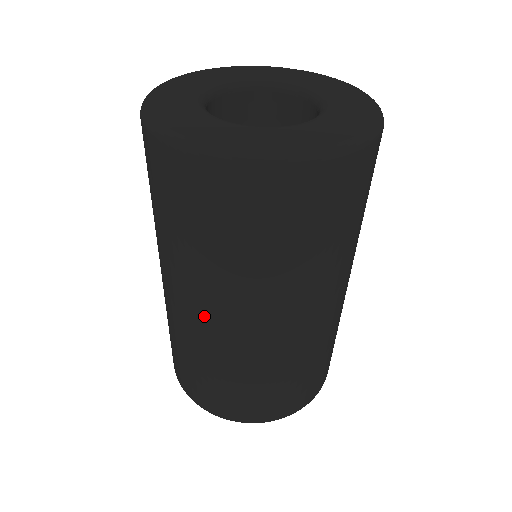
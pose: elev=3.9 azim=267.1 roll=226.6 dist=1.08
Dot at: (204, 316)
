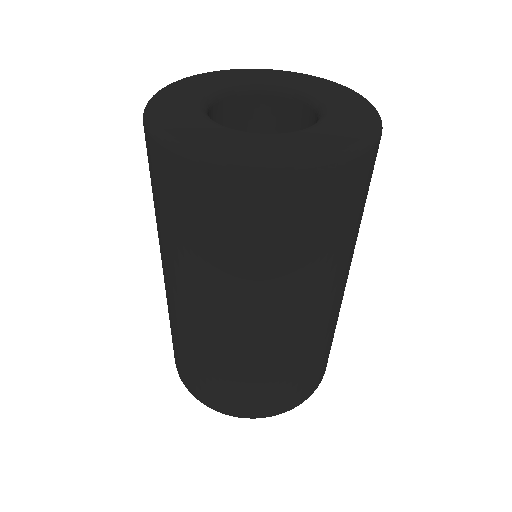
Dot at: occluded
